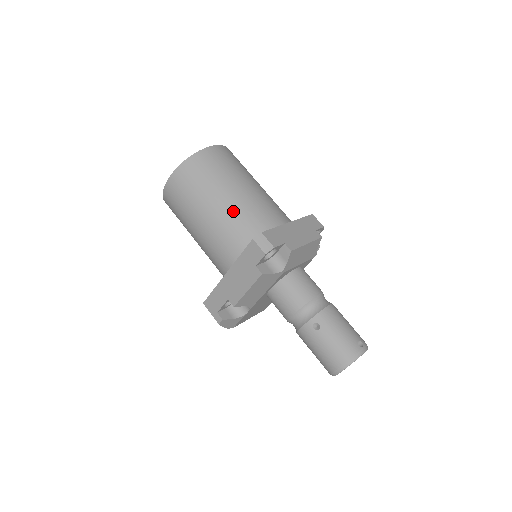
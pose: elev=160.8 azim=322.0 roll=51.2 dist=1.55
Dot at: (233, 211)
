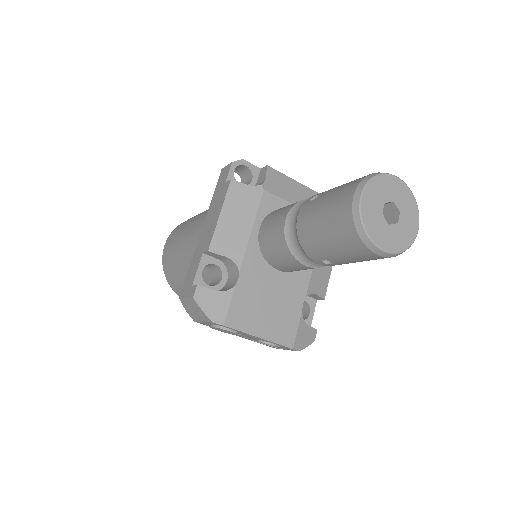
Dot at: occluded
